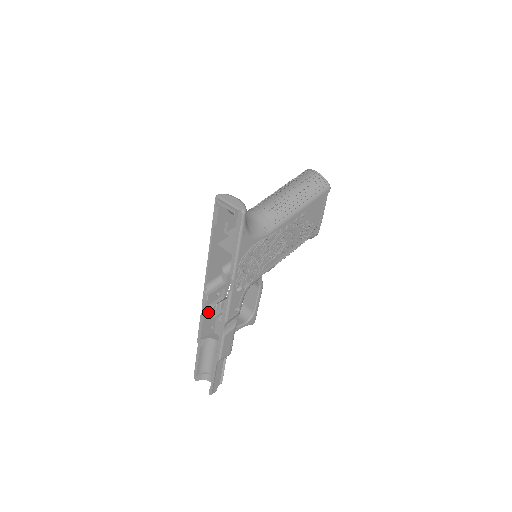
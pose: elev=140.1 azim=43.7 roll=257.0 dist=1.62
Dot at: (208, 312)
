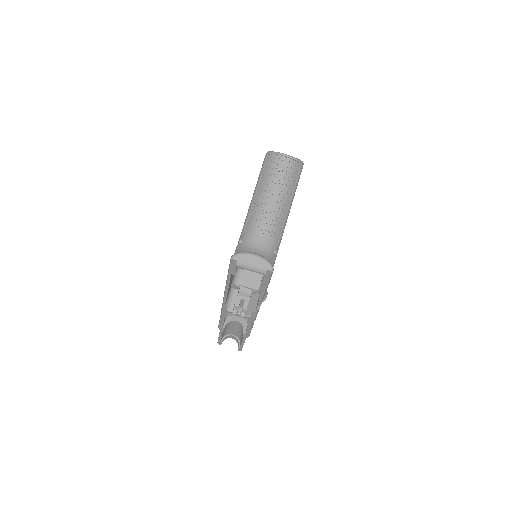
Dot at: (227, 314)
